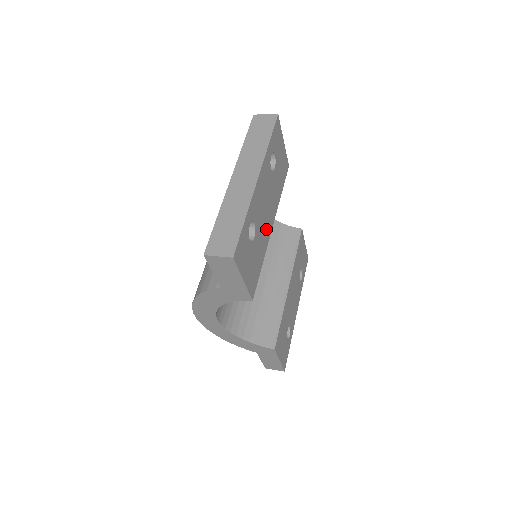
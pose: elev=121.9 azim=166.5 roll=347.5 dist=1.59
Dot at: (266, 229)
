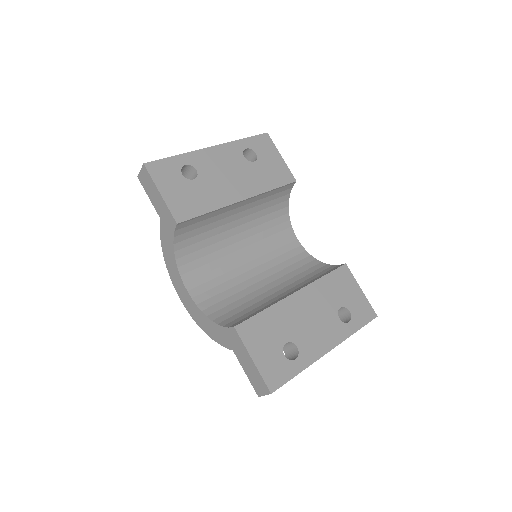
Dot at: (225, 192)
